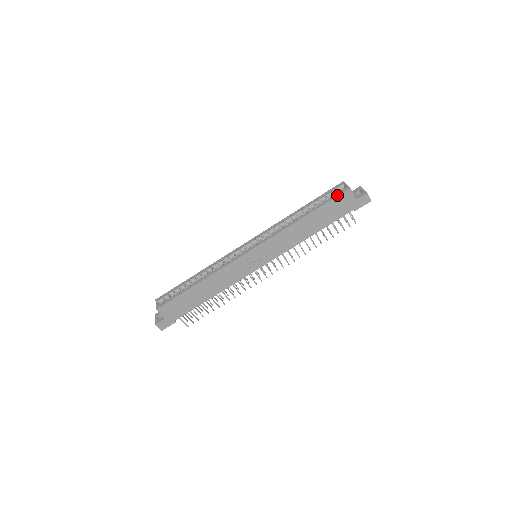
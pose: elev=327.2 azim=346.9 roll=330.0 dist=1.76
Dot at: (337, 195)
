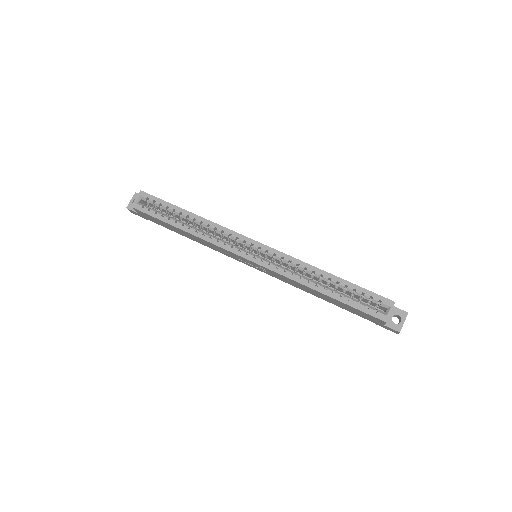
Dot at: (369, 313)
